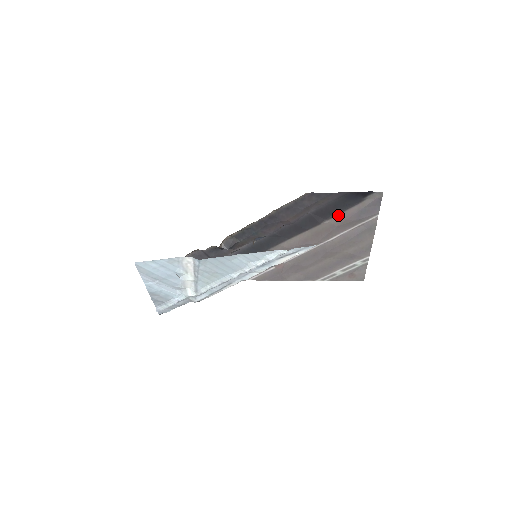
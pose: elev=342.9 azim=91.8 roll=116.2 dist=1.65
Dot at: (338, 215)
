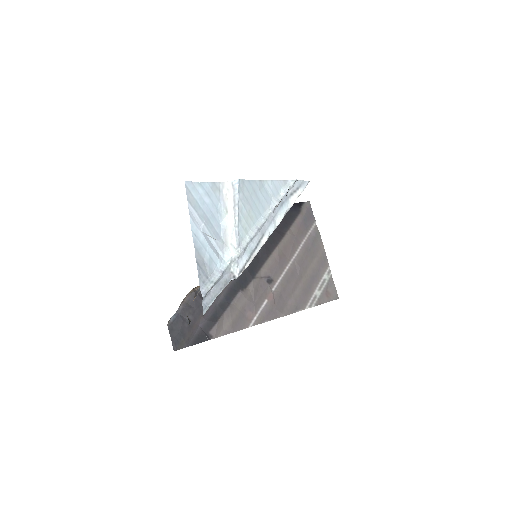
Dot at: (291, 226)
